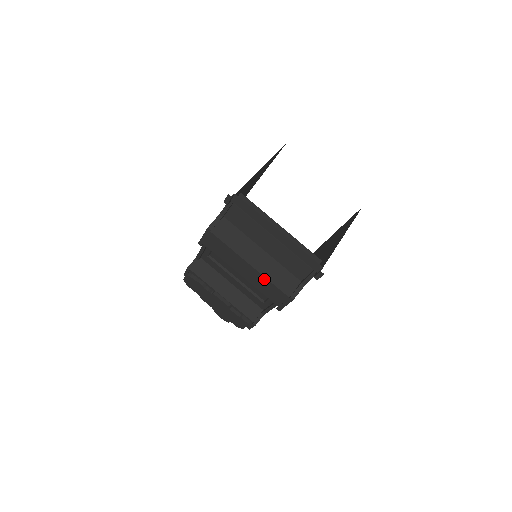
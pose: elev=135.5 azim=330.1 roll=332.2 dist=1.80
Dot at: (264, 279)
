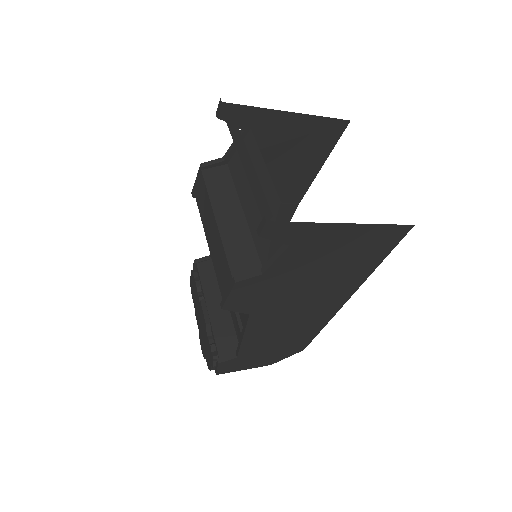
Dot at: (221, 245)
